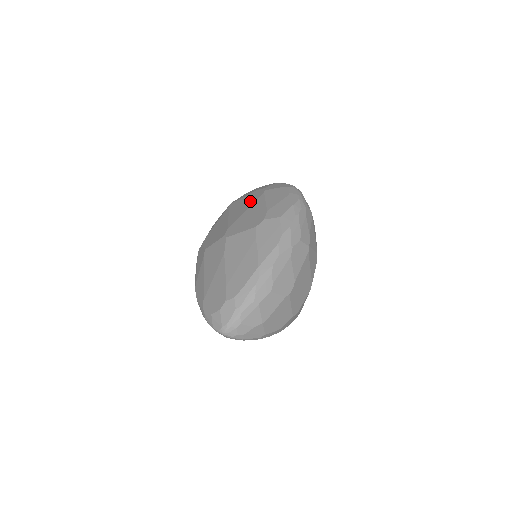
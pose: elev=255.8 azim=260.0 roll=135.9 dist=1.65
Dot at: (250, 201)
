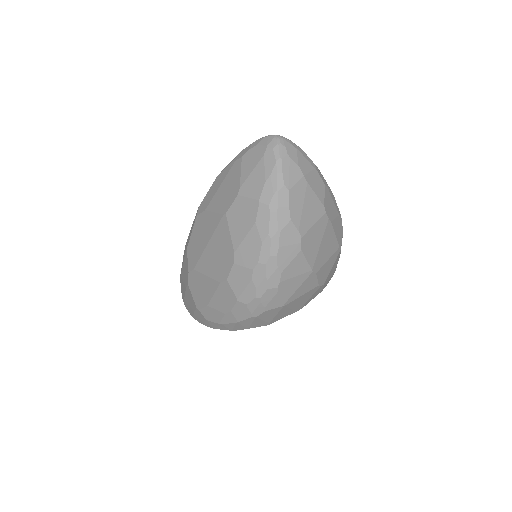
Dot at: occluded
